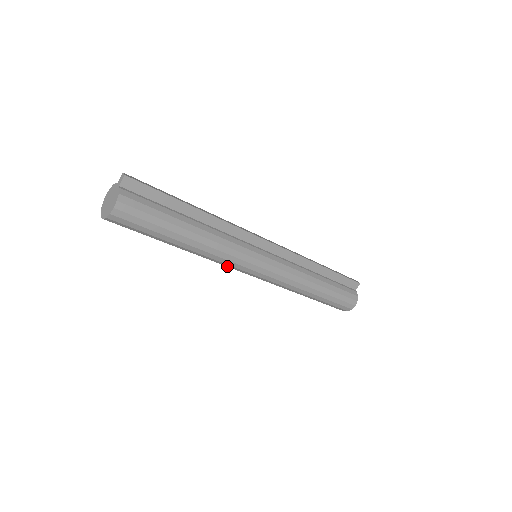
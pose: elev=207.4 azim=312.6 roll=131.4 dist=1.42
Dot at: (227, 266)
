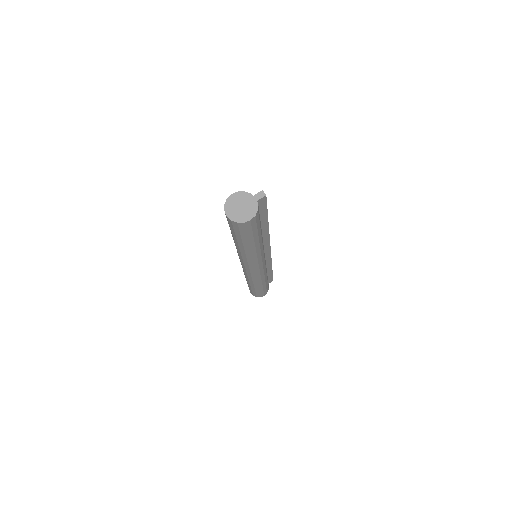
Dot at: (244, 261)
